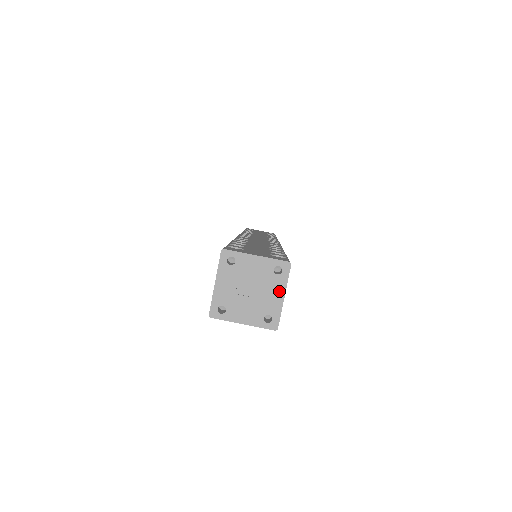
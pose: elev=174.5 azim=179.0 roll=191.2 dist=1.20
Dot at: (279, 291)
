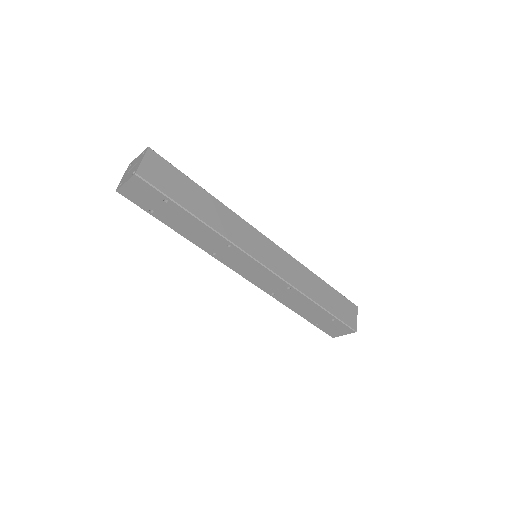
Dot at: (141, 159)
